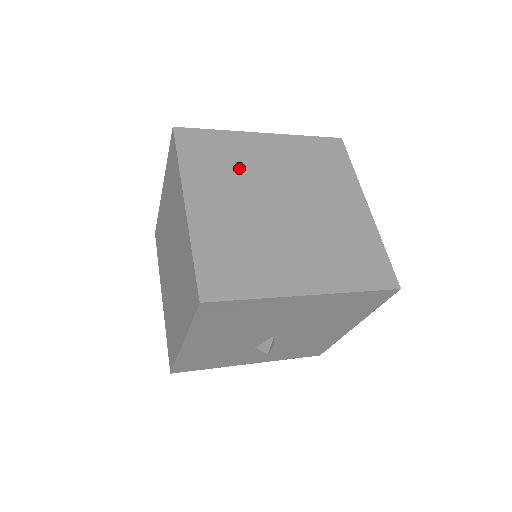
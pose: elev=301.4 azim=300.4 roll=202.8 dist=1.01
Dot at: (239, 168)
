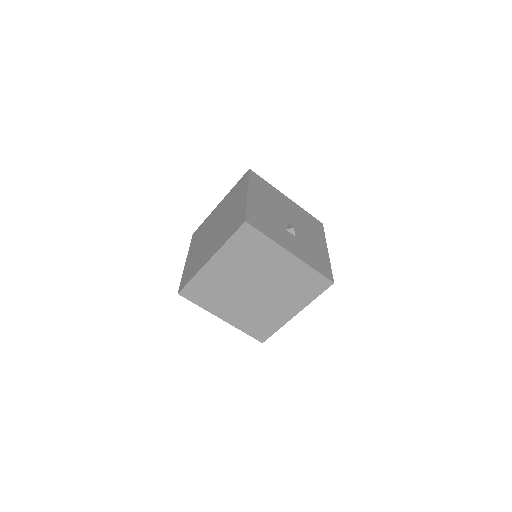
Dot at: (255, 261)
